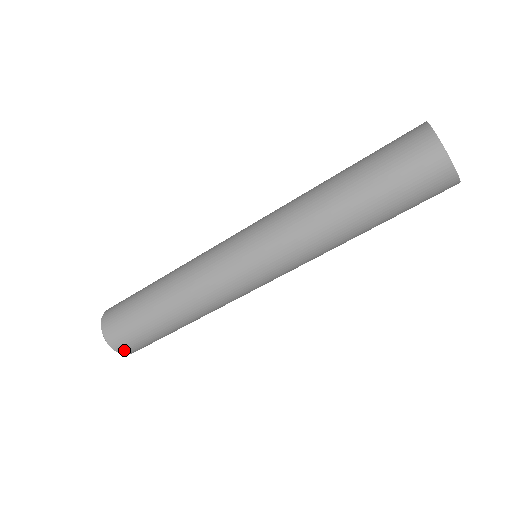
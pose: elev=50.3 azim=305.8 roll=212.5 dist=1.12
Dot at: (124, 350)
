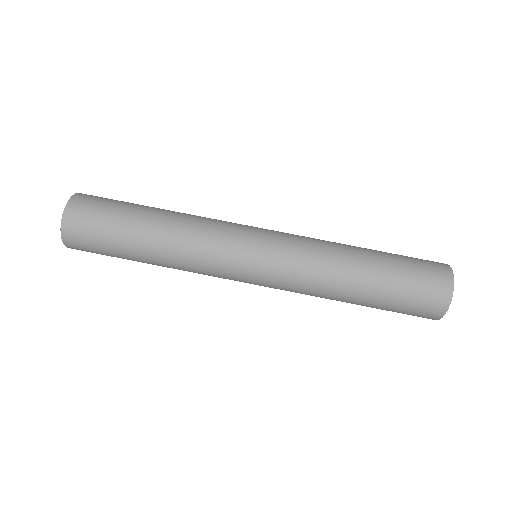
Dot at: (70, 239)
